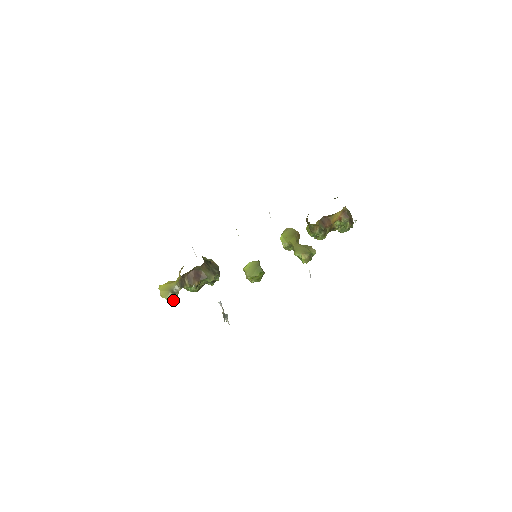
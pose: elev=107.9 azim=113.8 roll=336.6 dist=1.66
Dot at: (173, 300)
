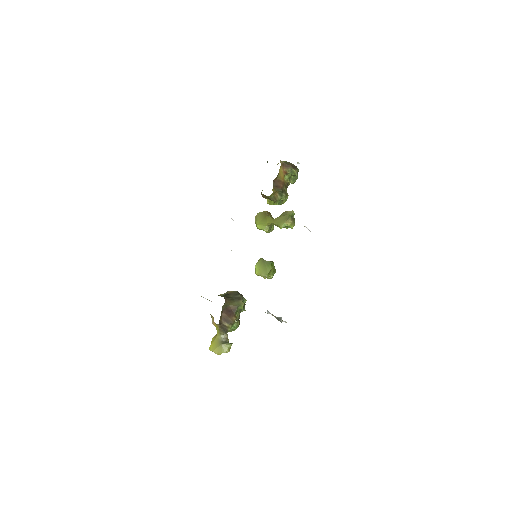
Dot at: (229, 349)
